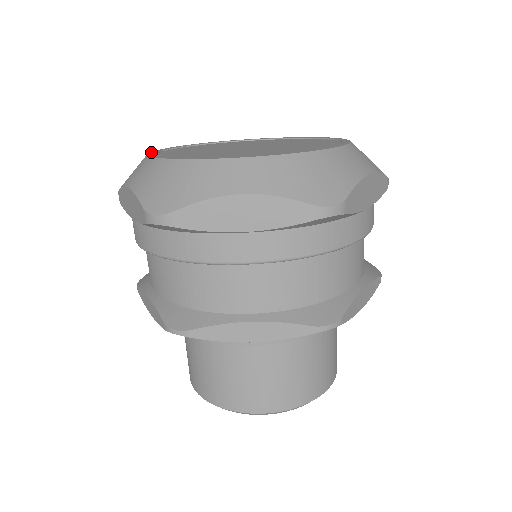
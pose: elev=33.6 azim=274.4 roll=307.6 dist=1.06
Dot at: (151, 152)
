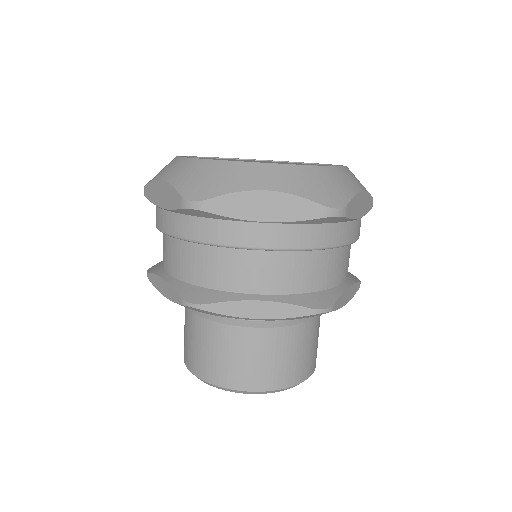
Dot at: occluded
